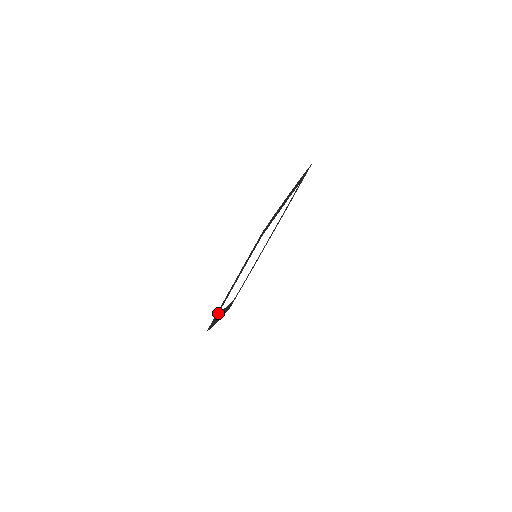
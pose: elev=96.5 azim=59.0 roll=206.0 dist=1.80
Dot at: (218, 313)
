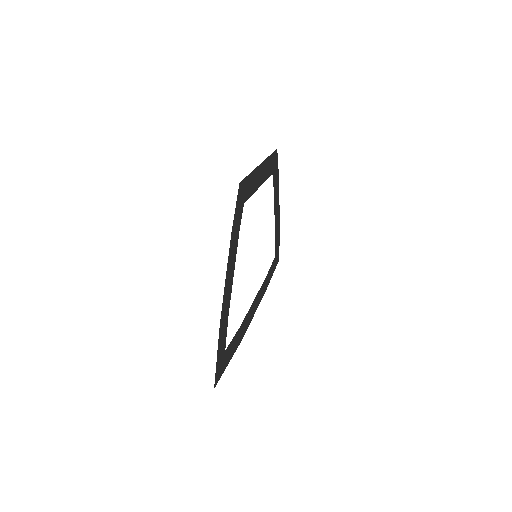
Dot at: (243, 204)
